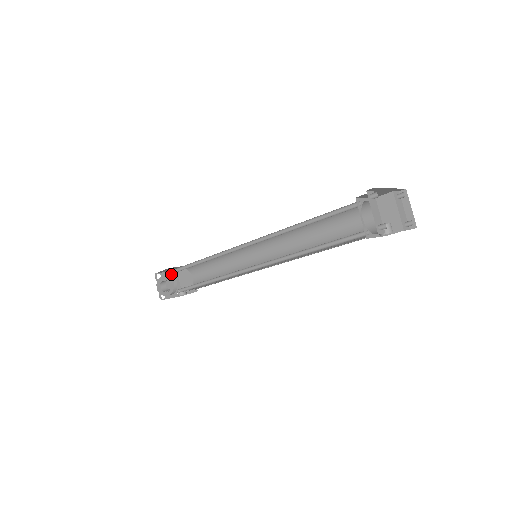
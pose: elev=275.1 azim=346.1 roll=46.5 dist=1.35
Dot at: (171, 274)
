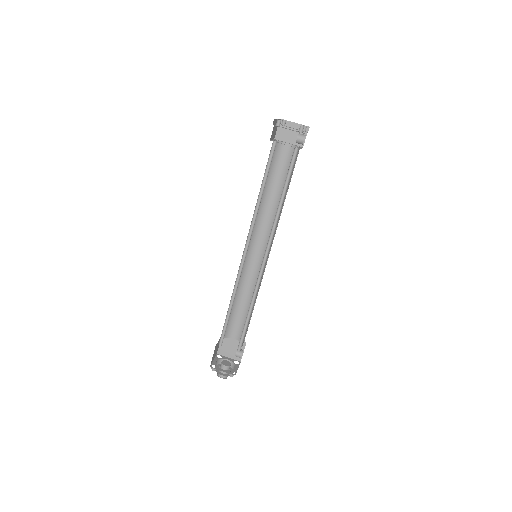
Dot at: (217, 359)
